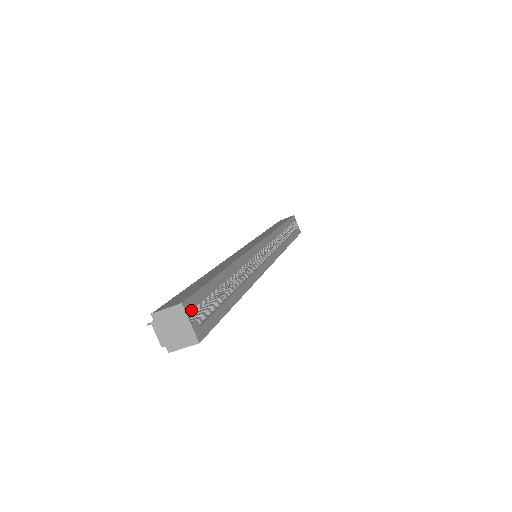
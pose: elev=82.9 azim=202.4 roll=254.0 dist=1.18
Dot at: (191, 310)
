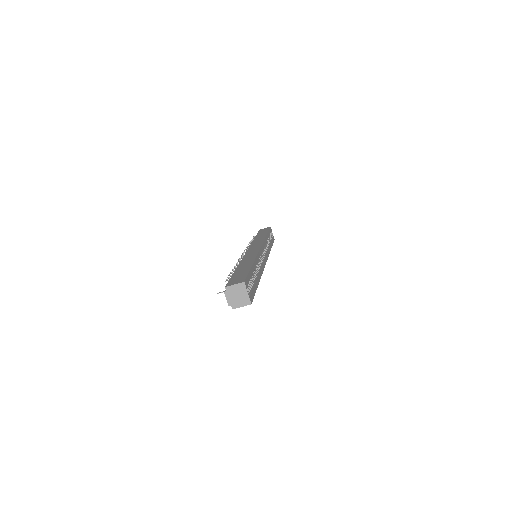
Dot at: (247, 286)
